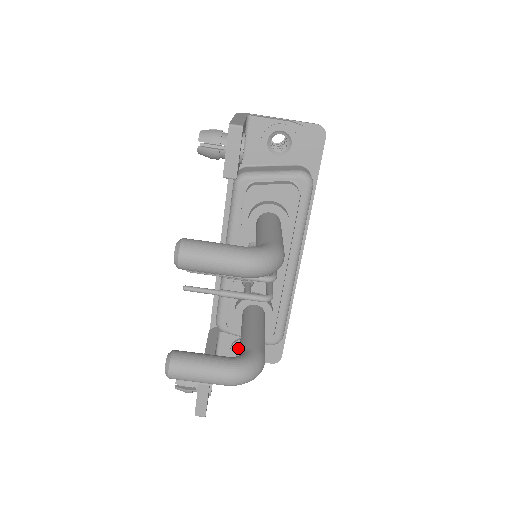
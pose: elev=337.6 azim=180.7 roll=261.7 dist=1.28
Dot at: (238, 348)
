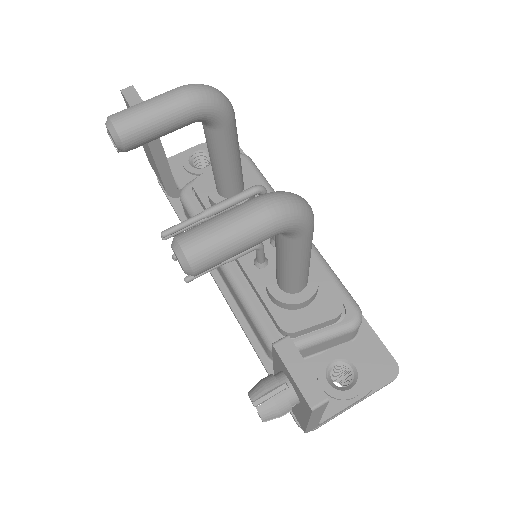
Dot at: (329, 379)
